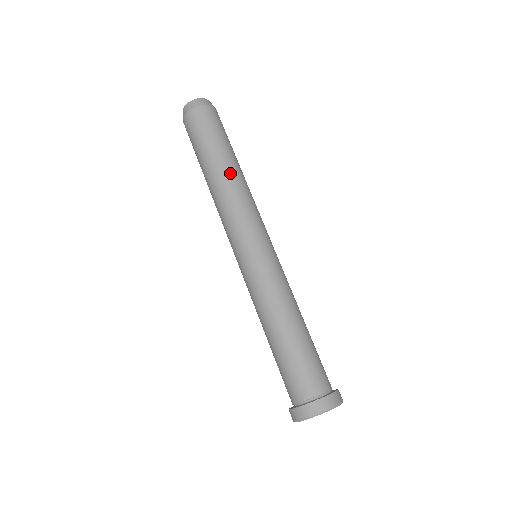
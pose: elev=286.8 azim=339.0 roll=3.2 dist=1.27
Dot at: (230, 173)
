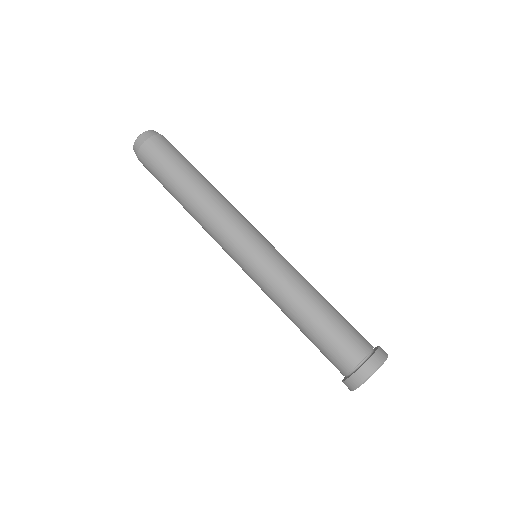
Dot at: (202, 189)
